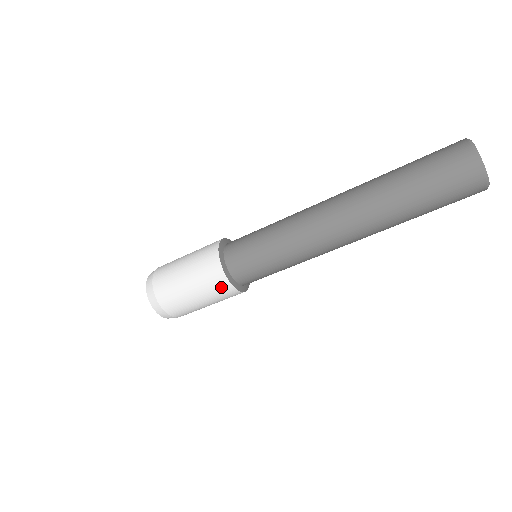
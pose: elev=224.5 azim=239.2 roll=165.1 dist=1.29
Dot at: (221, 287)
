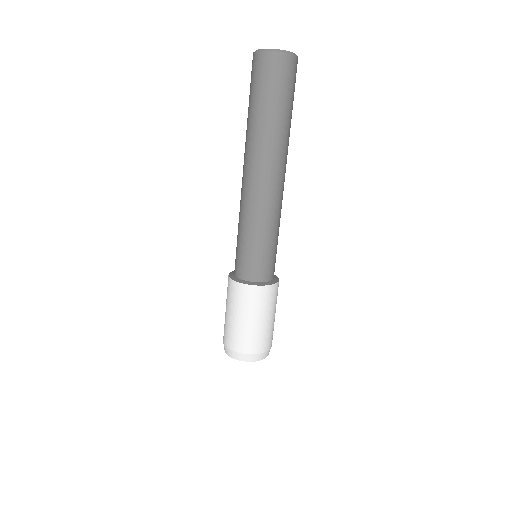
Dot at: (257, 295)
